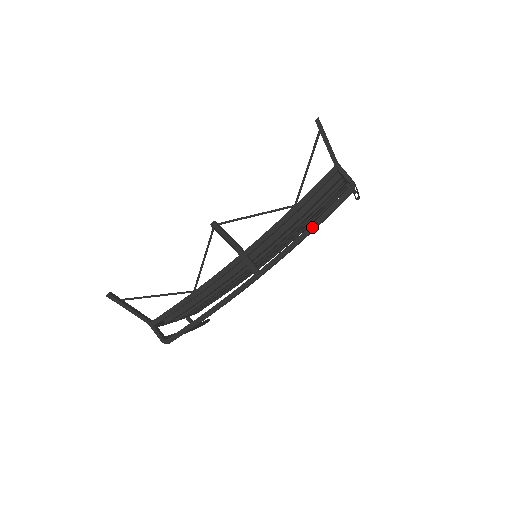
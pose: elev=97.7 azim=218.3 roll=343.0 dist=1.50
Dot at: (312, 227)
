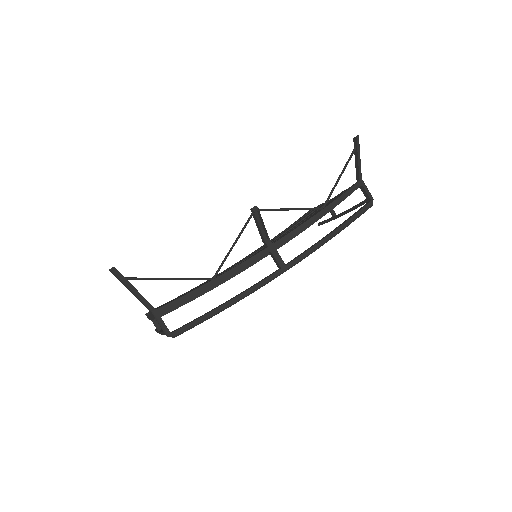
Dot at: (337, 231)
